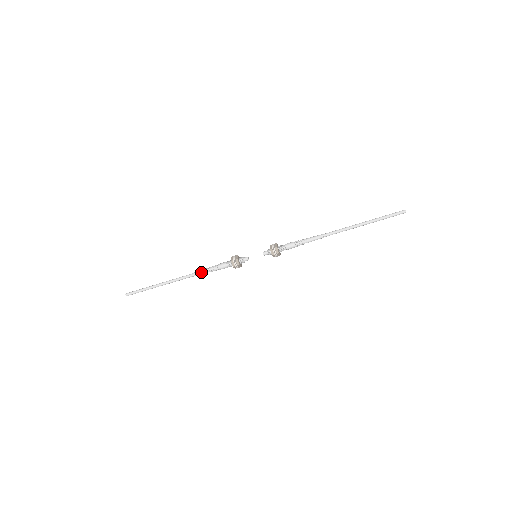
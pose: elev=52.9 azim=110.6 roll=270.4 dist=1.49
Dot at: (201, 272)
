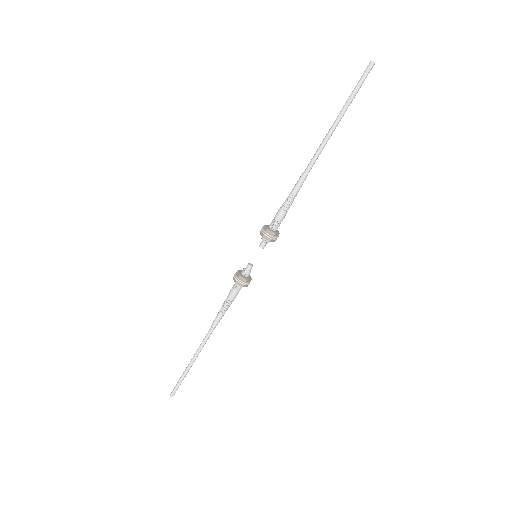
Dot at: (216, 316)
